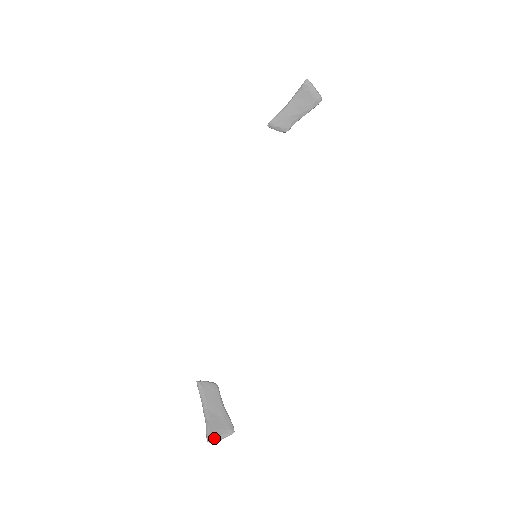
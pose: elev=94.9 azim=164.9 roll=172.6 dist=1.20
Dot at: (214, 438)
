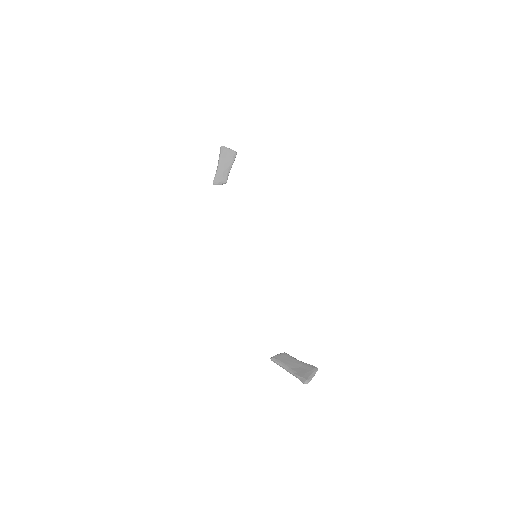
Dot at: (307, 379)
